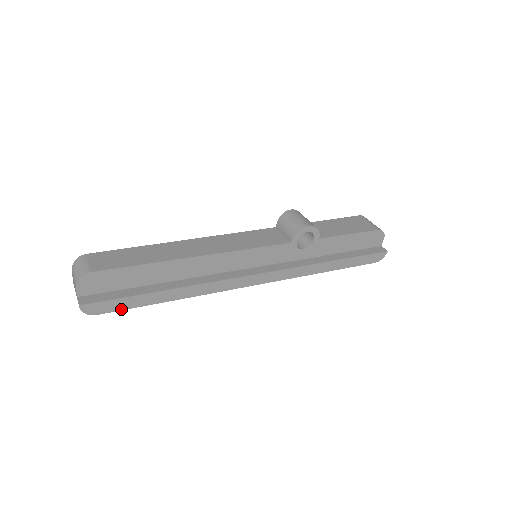
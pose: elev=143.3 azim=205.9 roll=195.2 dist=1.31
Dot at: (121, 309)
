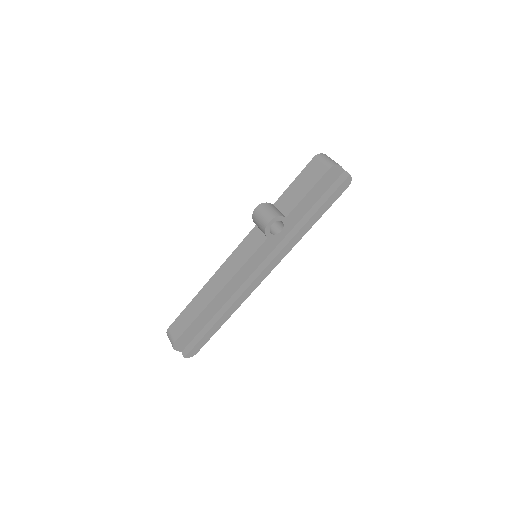
Dot at: (205, 343)
